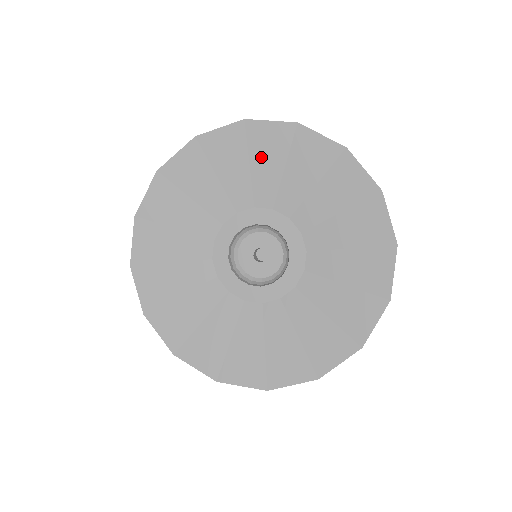
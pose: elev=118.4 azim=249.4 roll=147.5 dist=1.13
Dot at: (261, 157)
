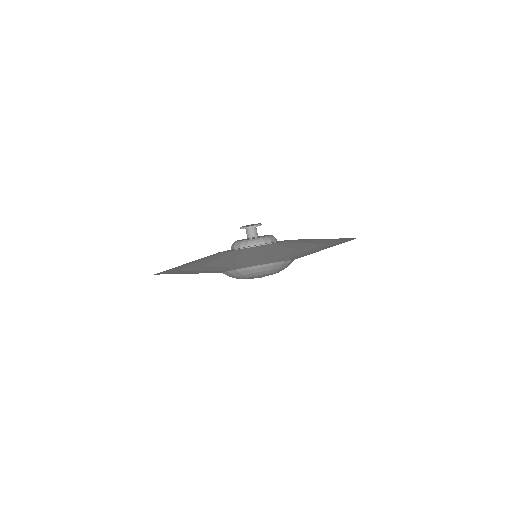
Dot at: occluded
